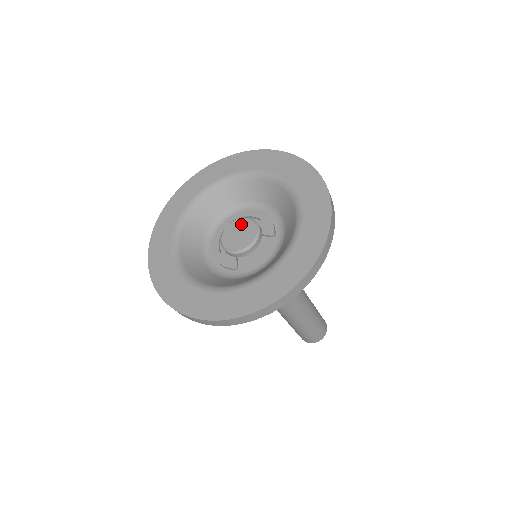
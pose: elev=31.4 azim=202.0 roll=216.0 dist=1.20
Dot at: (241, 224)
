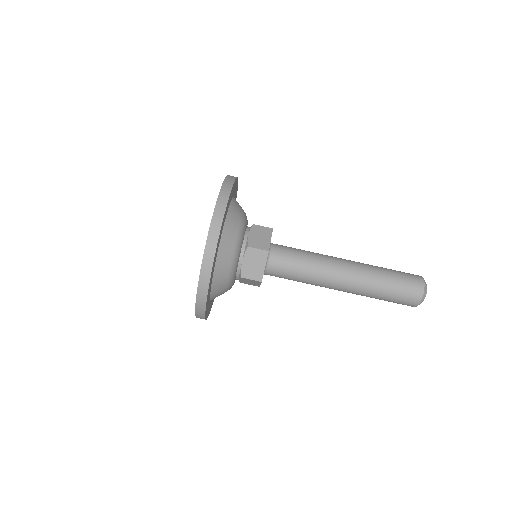
Dot at: occluded
